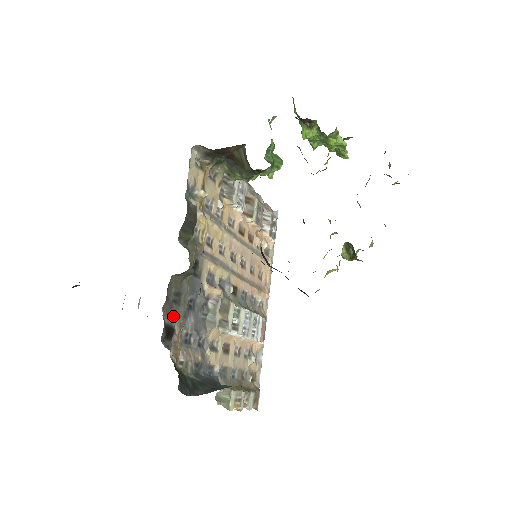
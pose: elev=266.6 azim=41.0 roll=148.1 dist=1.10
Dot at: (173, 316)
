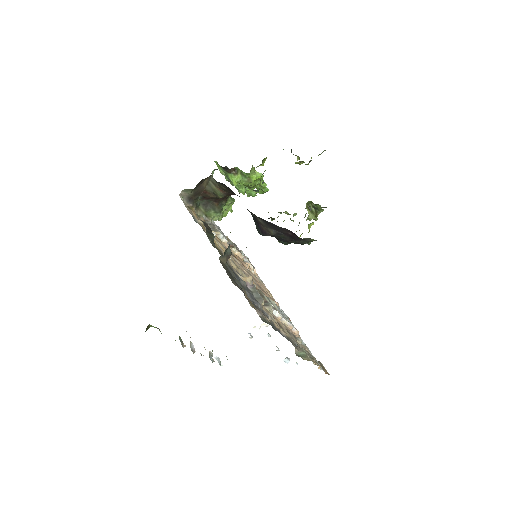
Dot at: (236, 284)
